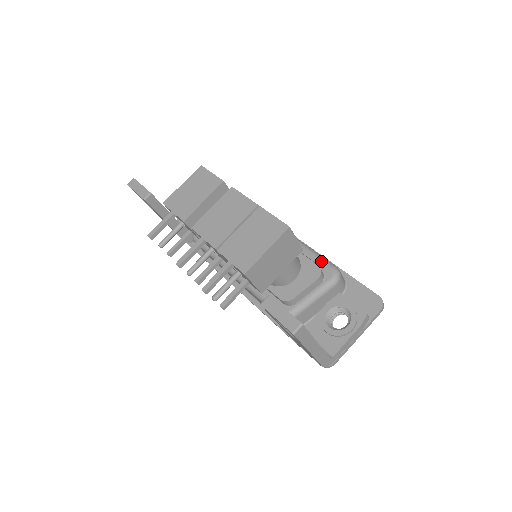
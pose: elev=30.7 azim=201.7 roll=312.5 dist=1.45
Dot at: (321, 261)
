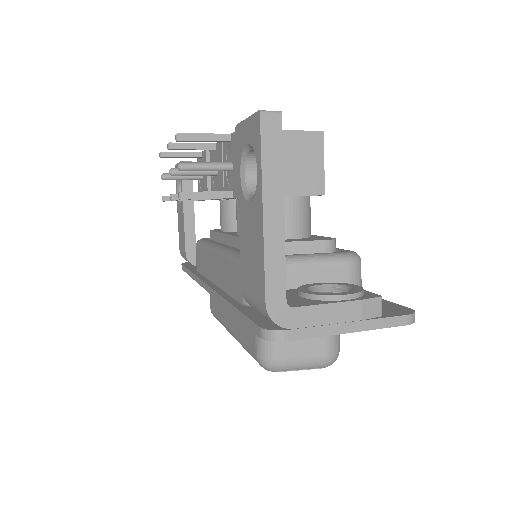
Dot at: occluded
